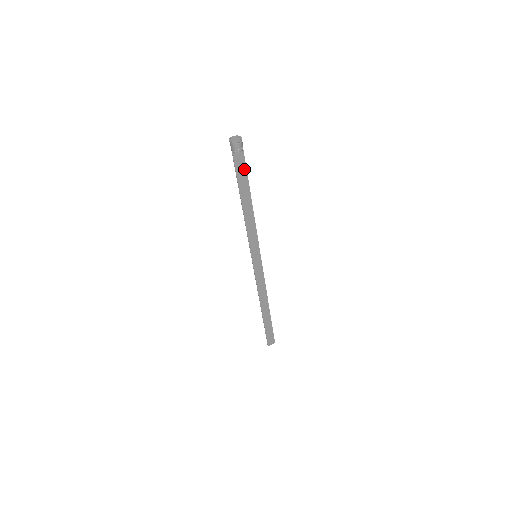
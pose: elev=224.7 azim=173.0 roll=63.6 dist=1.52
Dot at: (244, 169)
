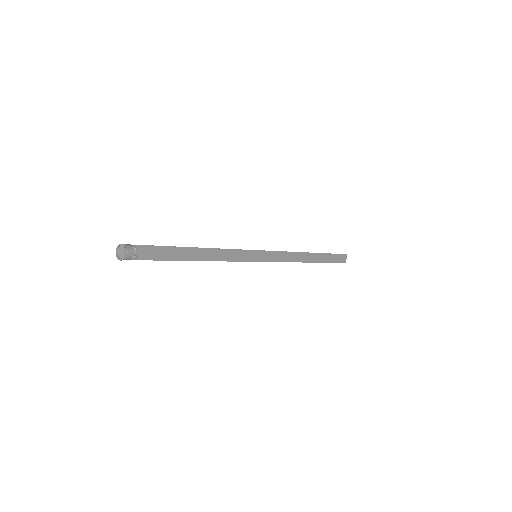
Dot at: (159, 249)
